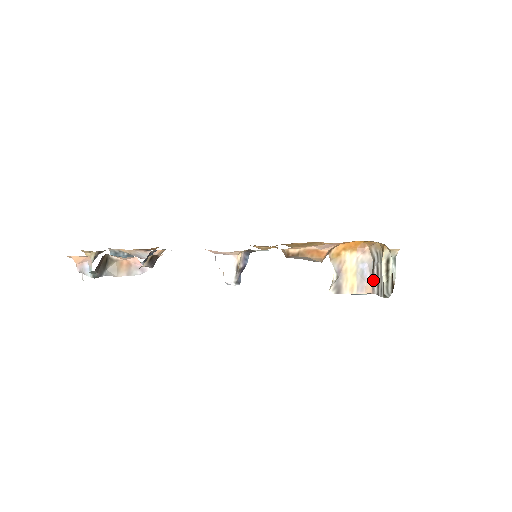
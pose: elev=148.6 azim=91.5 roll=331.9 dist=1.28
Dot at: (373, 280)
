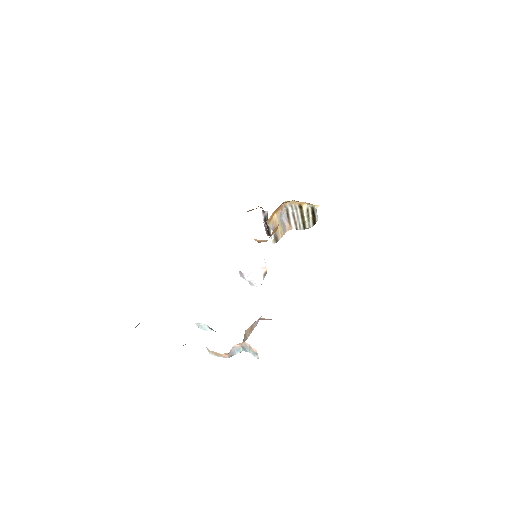
Dot at: (290, 222)
